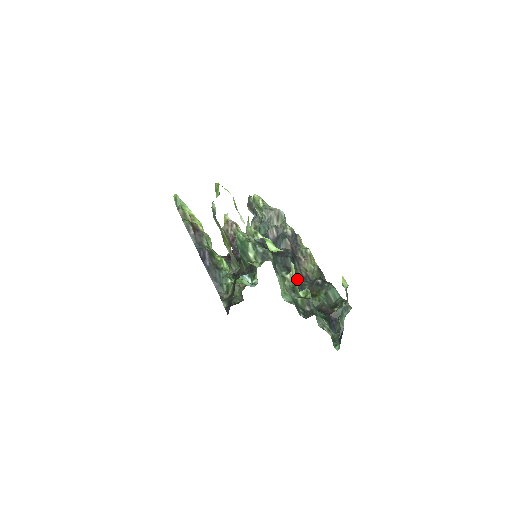
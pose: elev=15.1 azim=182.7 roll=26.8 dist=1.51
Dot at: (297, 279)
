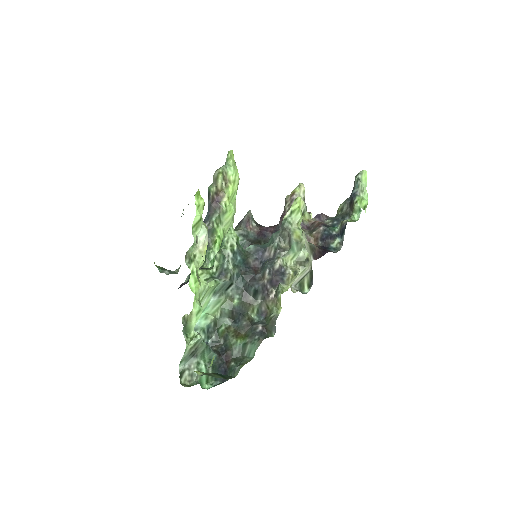
Dot at: (247, 309)
